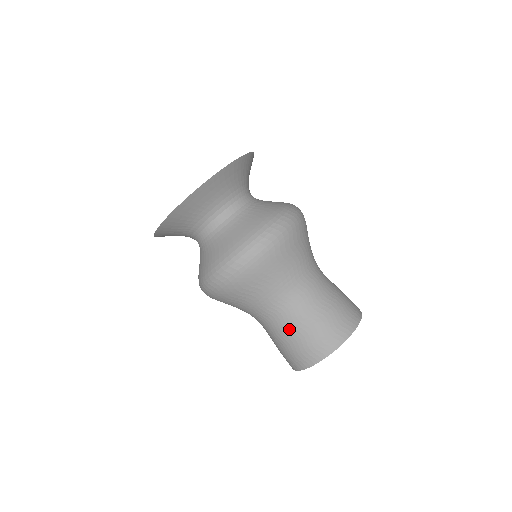
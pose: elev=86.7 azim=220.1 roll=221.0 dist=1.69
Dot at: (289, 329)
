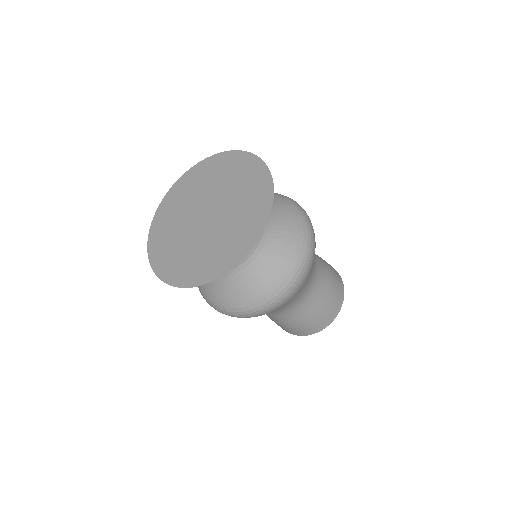
Dot at: (273, 319)
